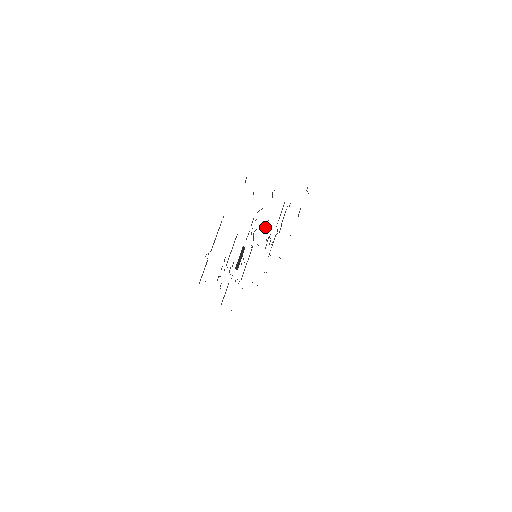
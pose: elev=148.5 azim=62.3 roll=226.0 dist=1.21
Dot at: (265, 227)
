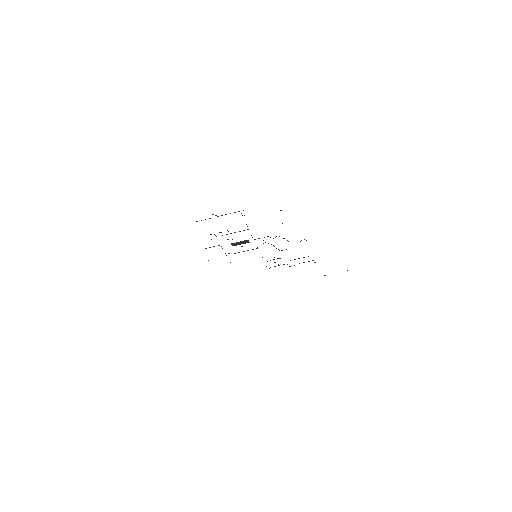
Dot at: (279, 250)
